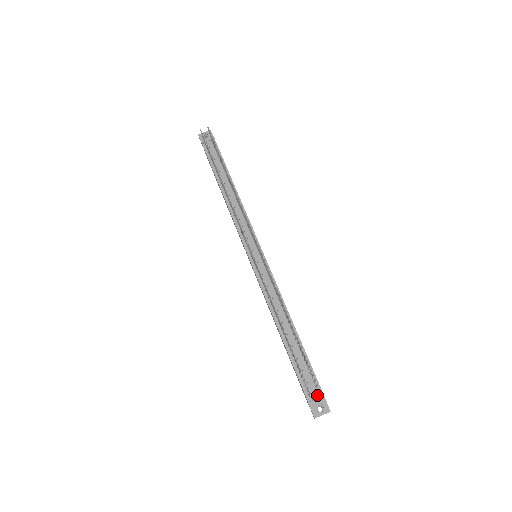
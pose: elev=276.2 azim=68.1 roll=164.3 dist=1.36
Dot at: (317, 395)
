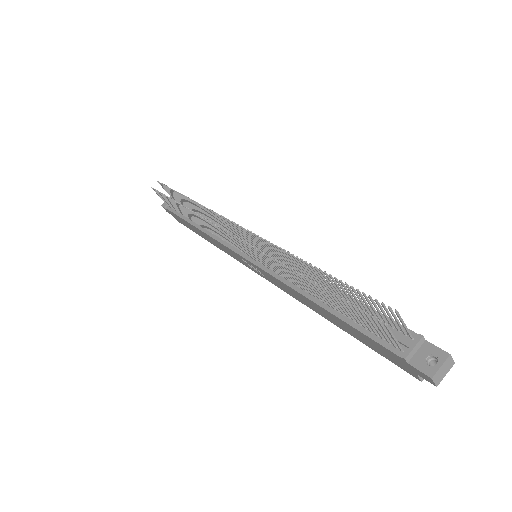
Dot at: (413, 343)
